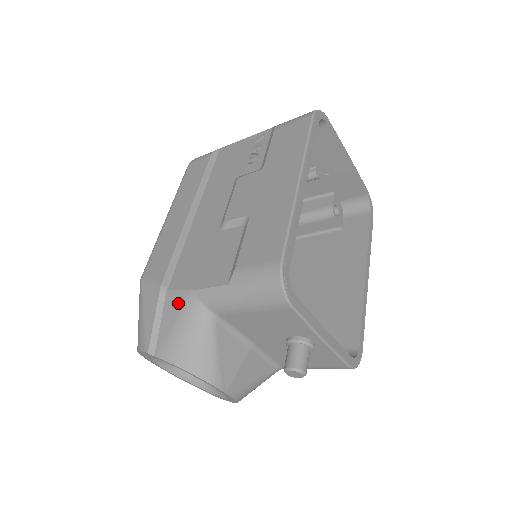
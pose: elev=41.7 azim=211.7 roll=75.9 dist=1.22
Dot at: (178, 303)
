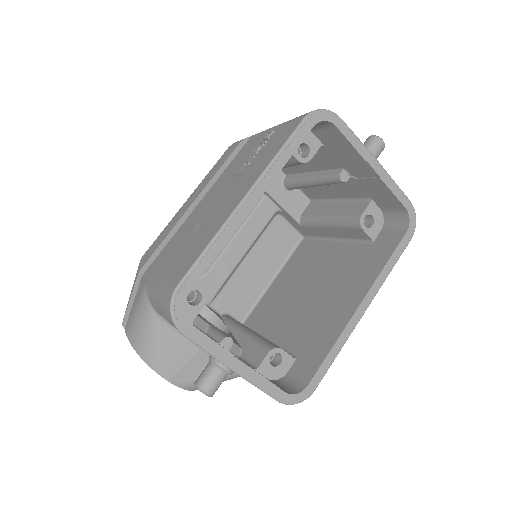
Dot at: (140, 291)
